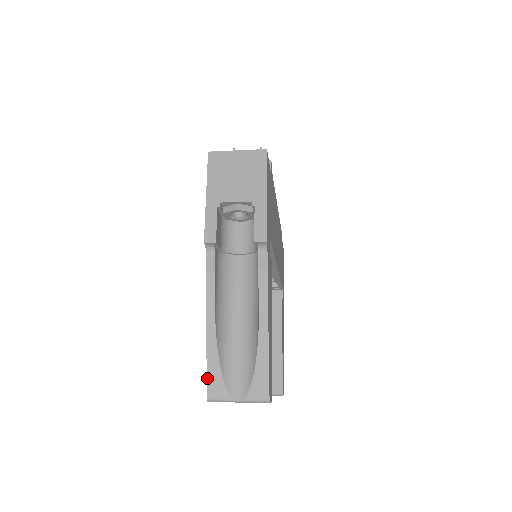
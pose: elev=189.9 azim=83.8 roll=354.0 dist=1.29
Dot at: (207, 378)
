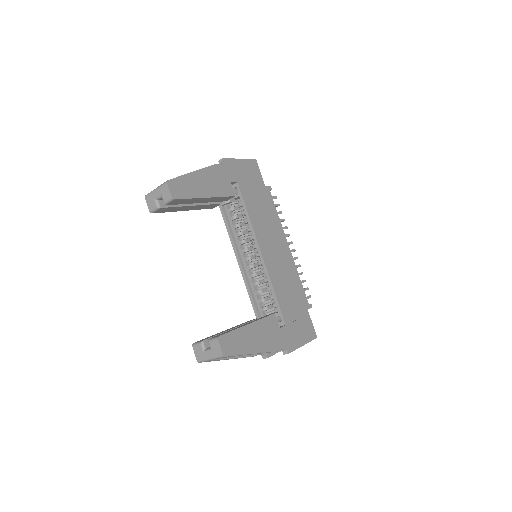
Dot at: occluded
